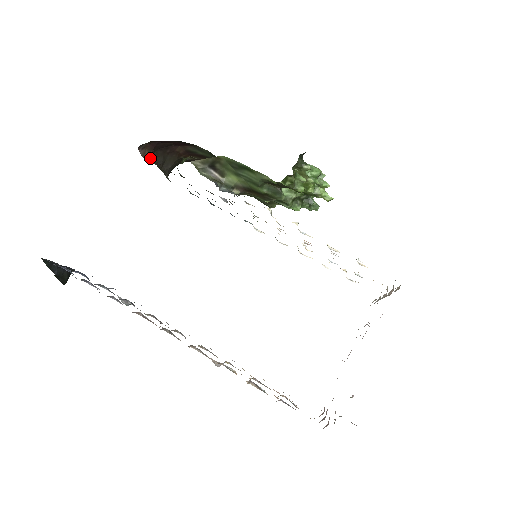
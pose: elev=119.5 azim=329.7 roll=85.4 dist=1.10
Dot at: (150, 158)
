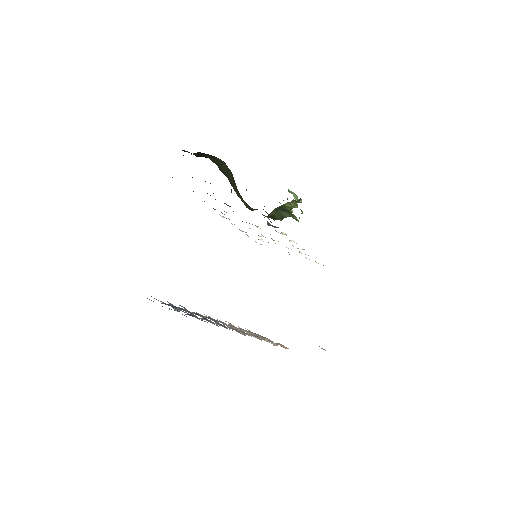
Dot at: occluded
